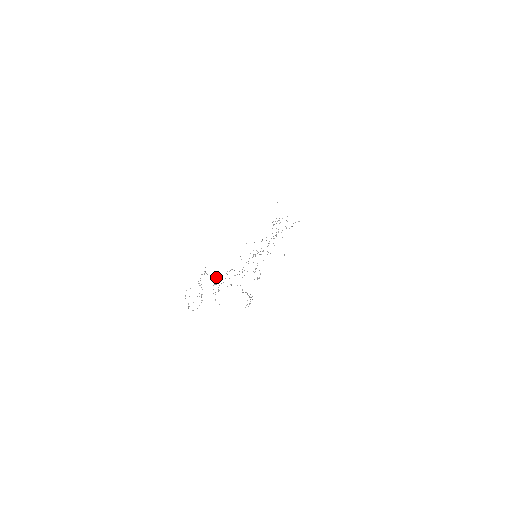
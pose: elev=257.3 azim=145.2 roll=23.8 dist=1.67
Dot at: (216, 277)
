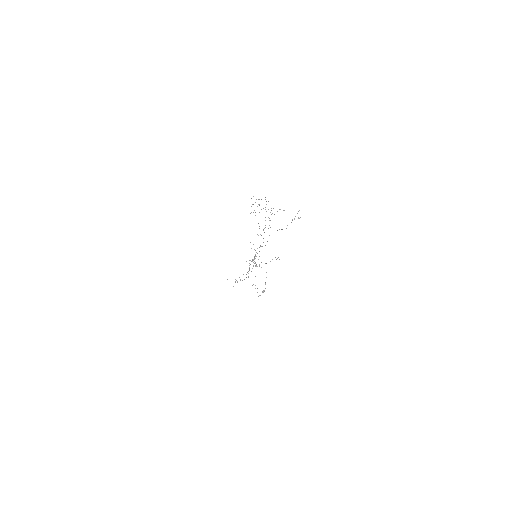
Dot at: occluded
